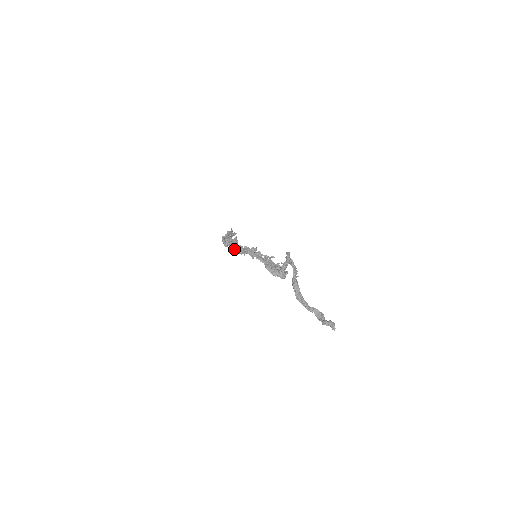
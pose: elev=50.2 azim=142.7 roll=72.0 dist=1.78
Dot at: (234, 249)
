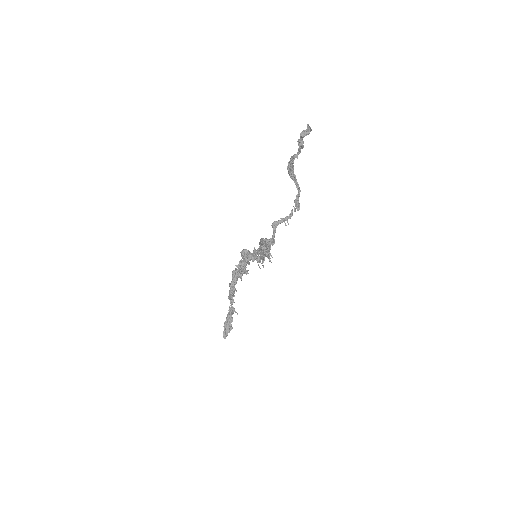
Dot at: occluded
